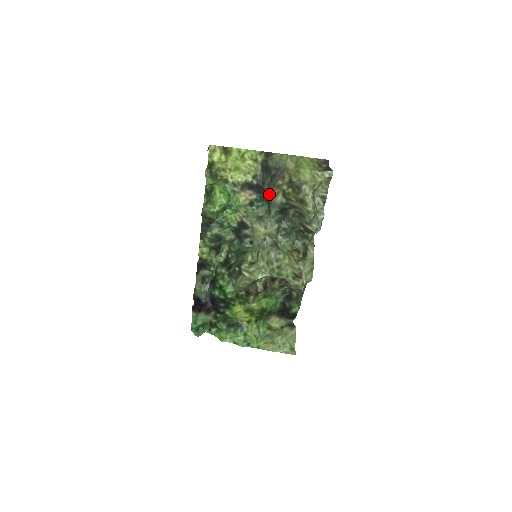
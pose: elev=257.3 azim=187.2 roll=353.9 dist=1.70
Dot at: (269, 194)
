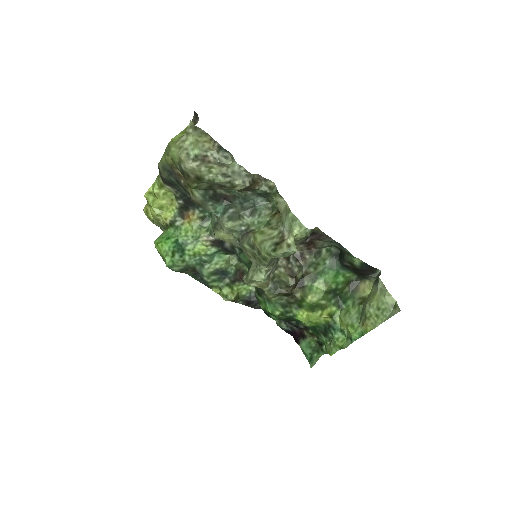
Dot at: occluded
